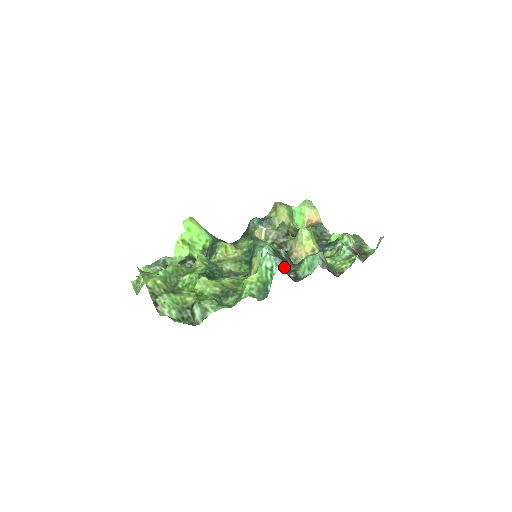
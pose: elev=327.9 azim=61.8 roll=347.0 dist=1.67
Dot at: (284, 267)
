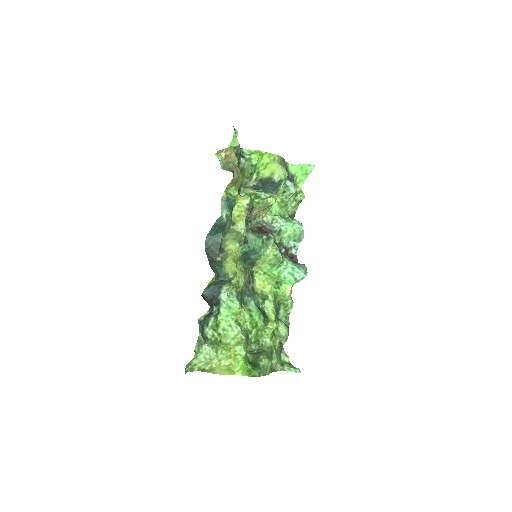
Dot at: (306, 268)
